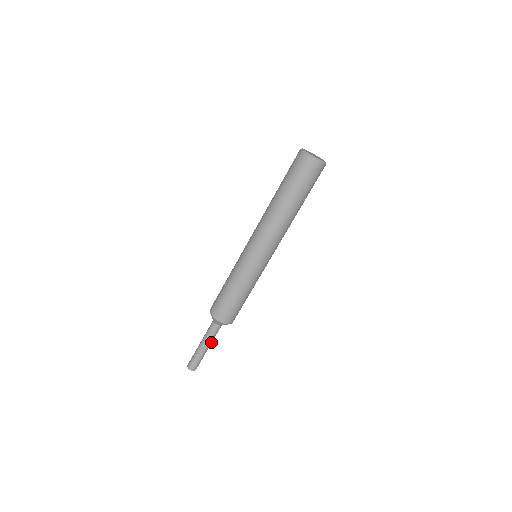
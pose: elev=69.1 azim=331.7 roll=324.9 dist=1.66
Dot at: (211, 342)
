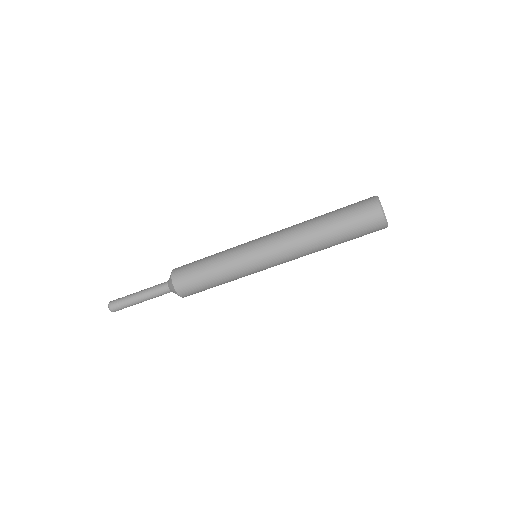
Dot at: occluded
